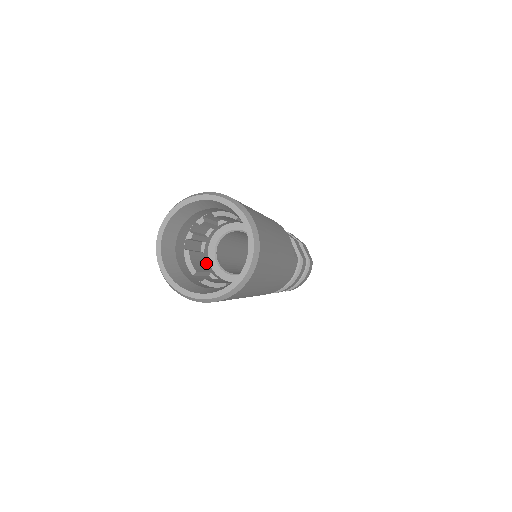
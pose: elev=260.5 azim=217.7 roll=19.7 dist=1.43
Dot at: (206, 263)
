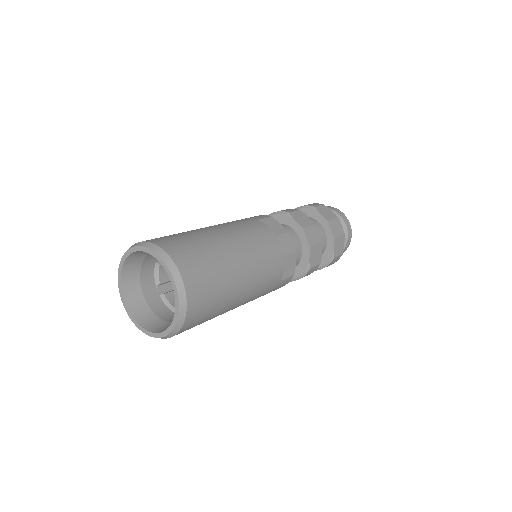
Dot at: occluded
